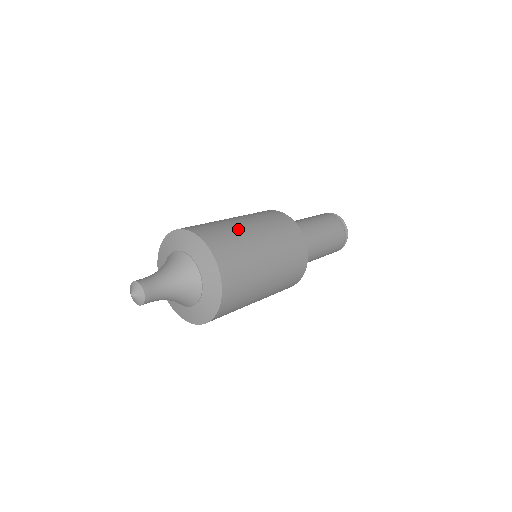
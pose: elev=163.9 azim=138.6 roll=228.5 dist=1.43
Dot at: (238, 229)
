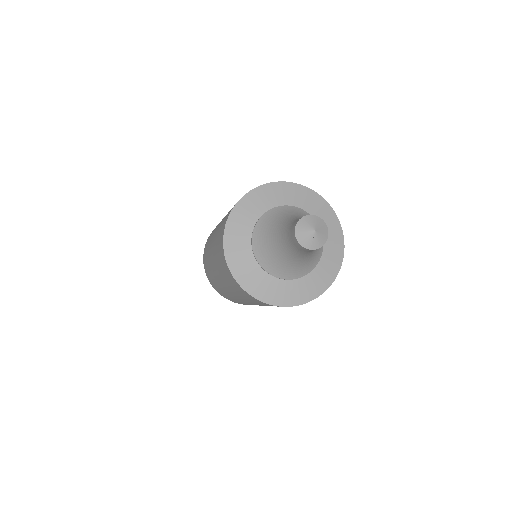
Dot at: occluded
